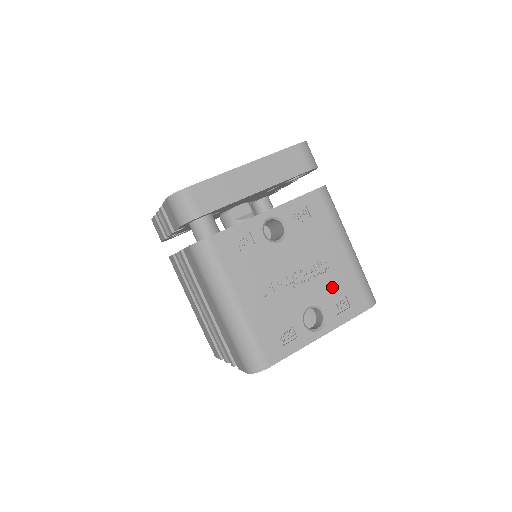
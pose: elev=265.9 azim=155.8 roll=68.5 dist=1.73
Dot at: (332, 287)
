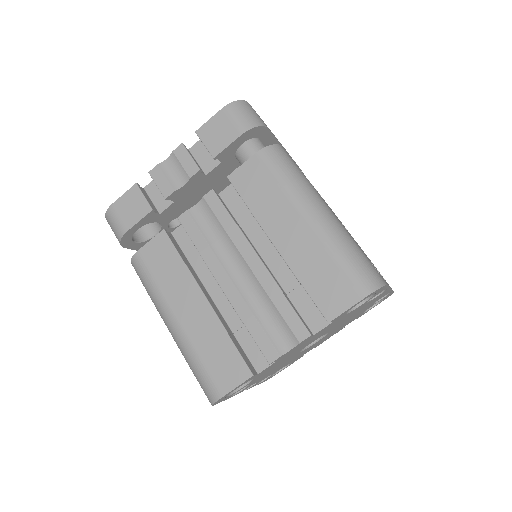
Dot at: occluded
